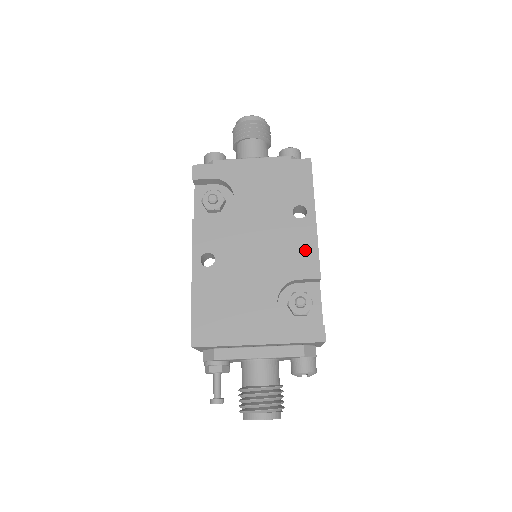
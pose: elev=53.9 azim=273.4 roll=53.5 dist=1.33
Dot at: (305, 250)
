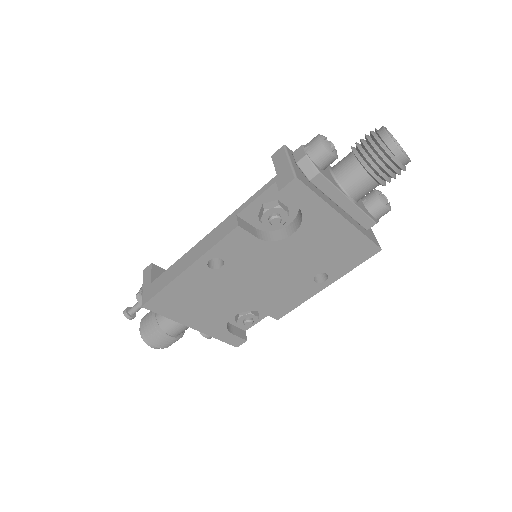
Dot at: (291, 301)
